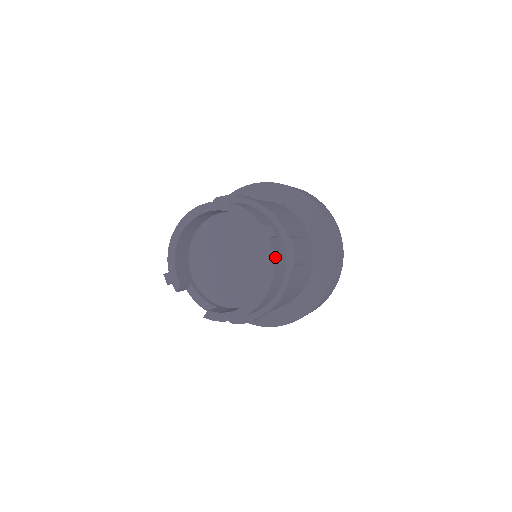
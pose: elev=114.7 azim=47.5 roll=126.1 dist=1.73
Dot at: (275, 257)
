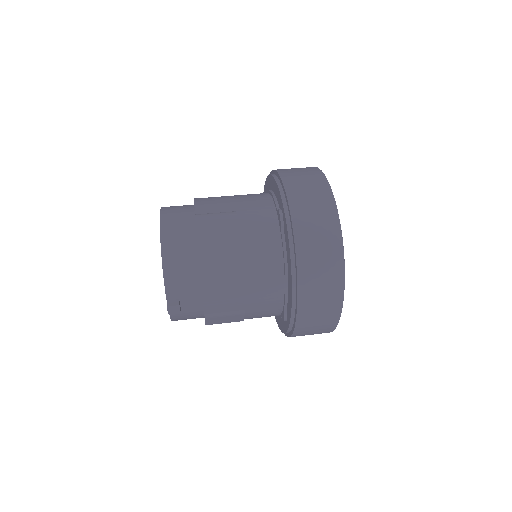
Dot at: (174, 317)
